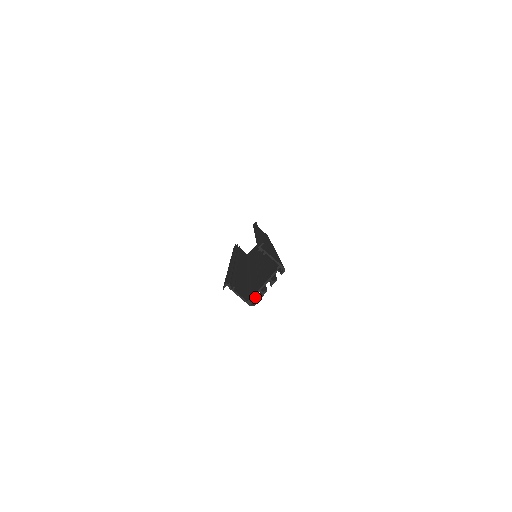
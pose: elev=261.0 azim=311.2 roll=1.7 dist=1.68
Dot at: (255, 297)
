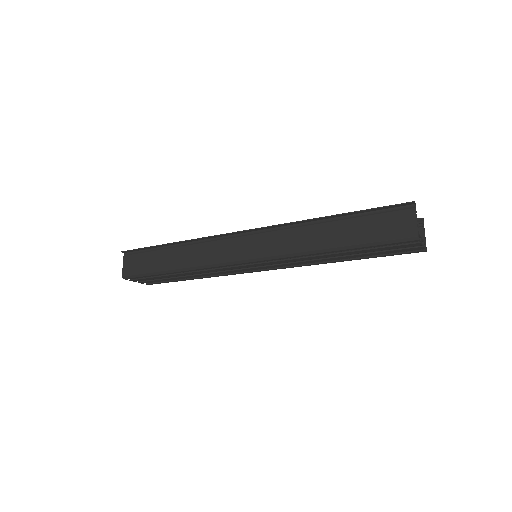
Dot at: (398, 242)
